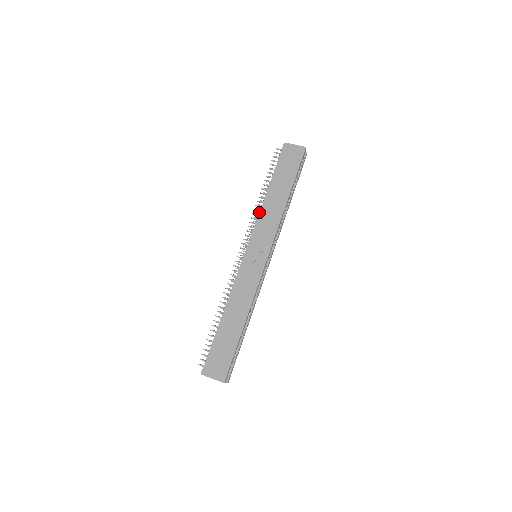
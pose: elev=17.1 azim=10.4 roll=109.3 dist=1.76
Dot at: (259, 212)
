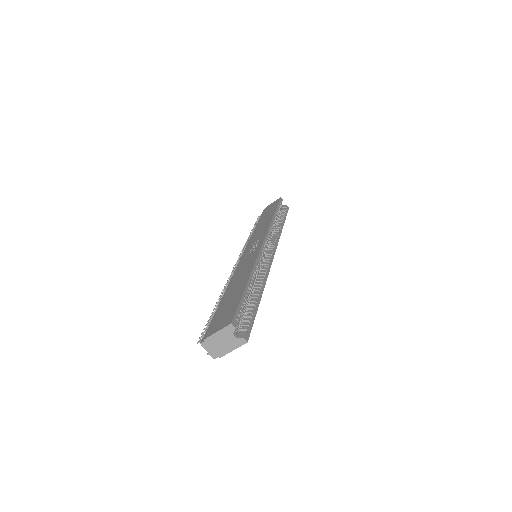
Dot at: (250, 237)
